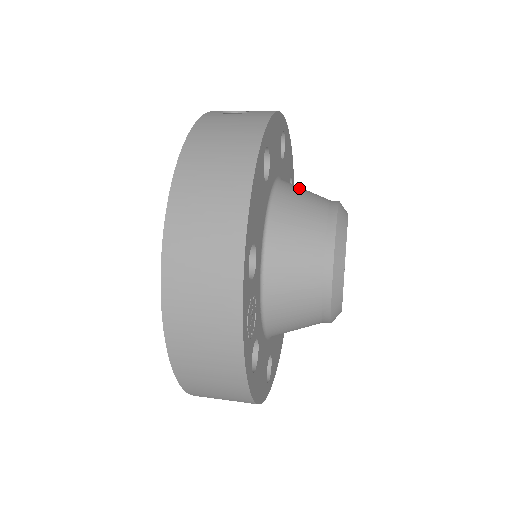
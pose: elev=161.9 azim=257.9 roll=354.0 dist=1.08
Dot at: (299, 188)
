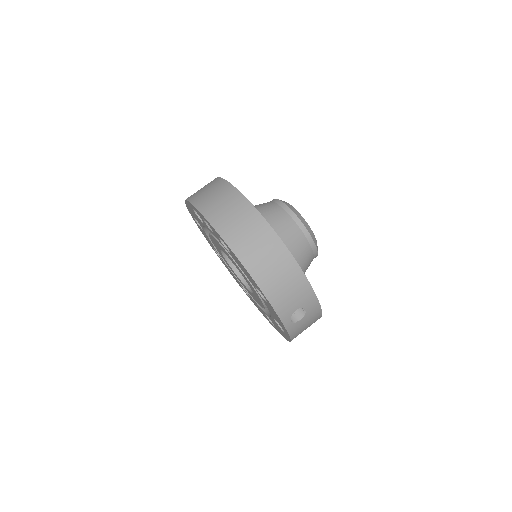
Dot at: (300, 261)
